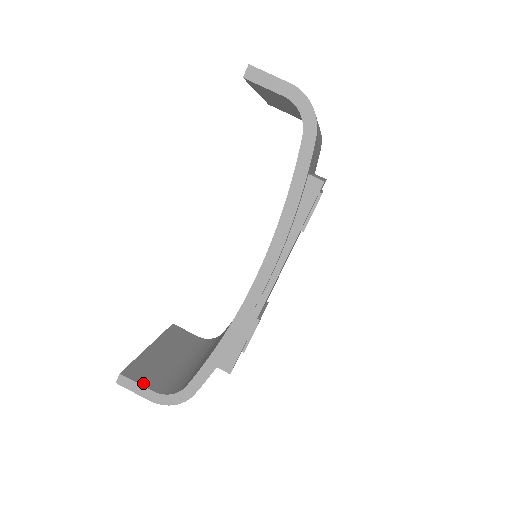
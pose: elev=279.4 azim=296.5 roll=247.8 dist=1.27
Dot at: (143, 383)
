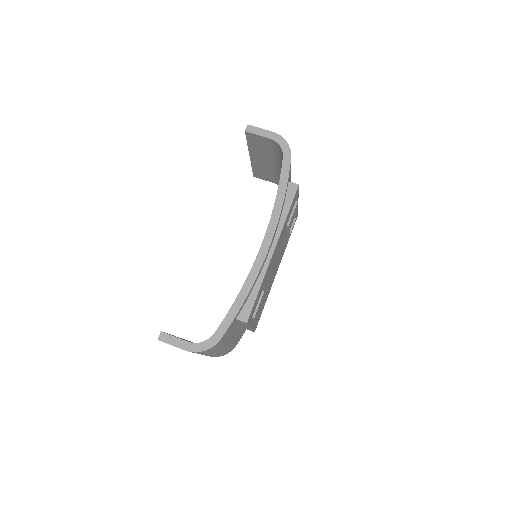
Dot at: (179, 338)
